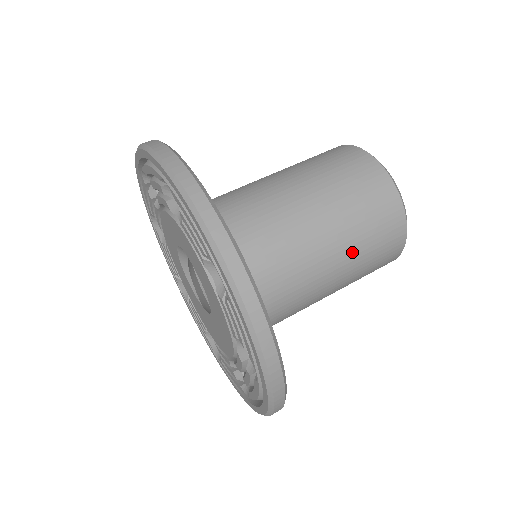
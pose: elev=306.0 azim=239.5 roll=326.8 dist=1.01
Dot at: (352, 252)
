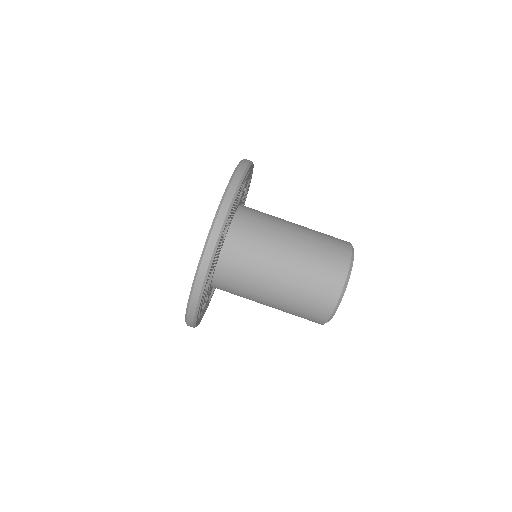
Dot at: occluded
